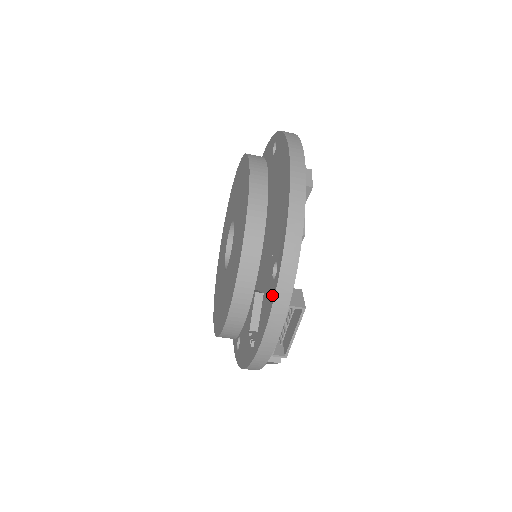
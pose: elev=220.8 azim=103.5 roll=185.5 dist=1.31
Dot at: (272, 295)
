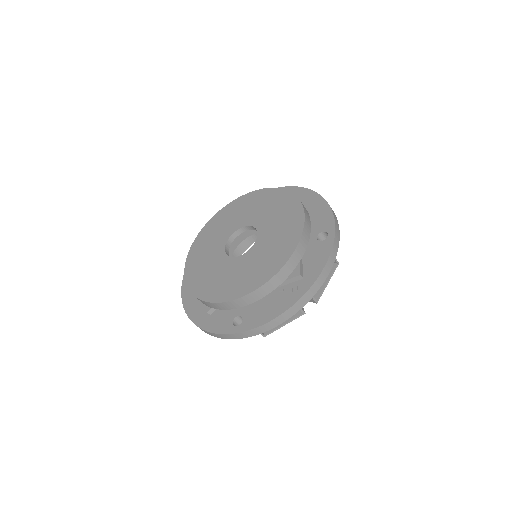
Dot at: (327, 246)
